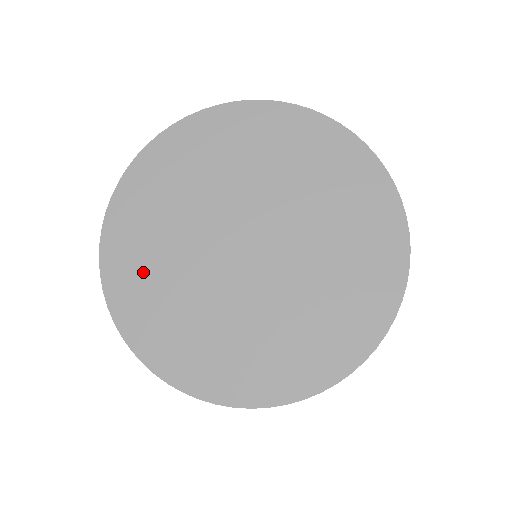
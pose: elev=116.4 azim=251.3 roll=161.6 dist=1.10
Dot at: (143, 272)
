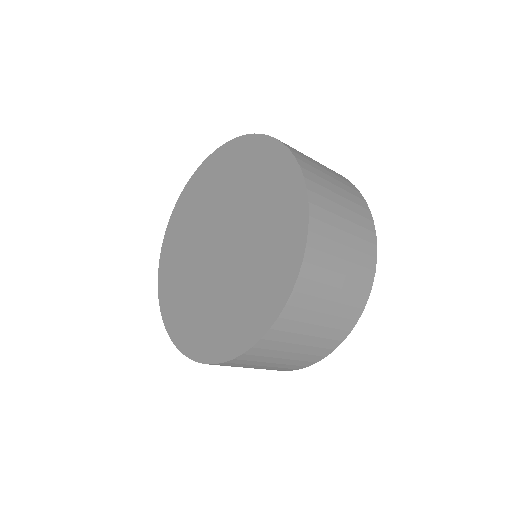
Dot at: (174, 271)
